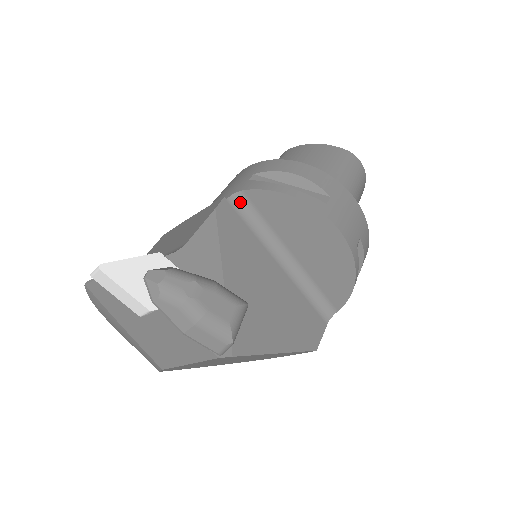
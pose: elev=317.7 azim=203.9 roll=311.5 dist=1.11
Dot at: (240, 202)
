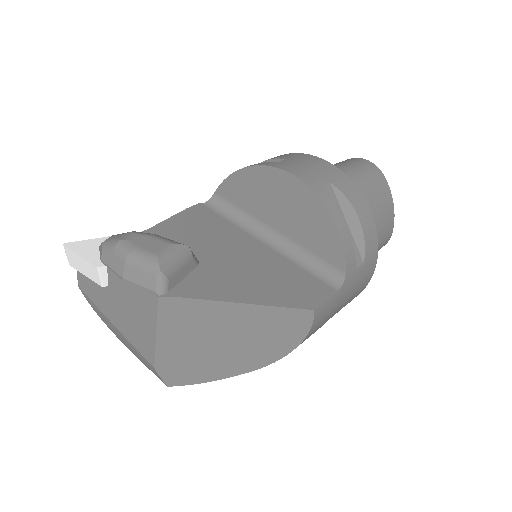
Dot at: (216, 203)
